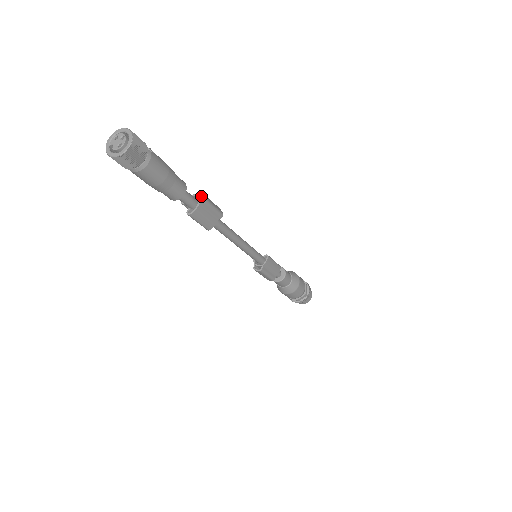
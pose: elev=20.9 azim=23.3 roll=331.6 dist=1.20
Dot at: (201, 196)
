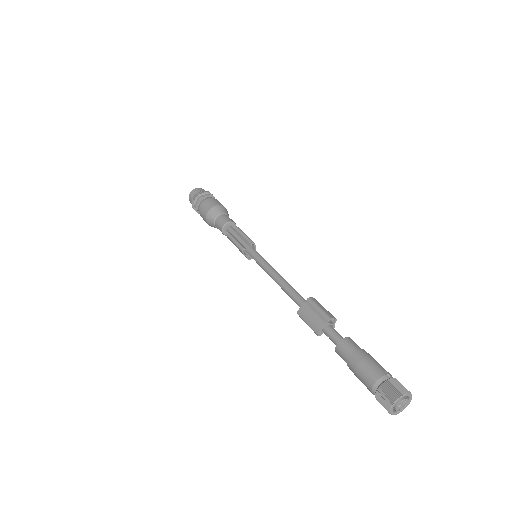
Dot at: (325, 318)
